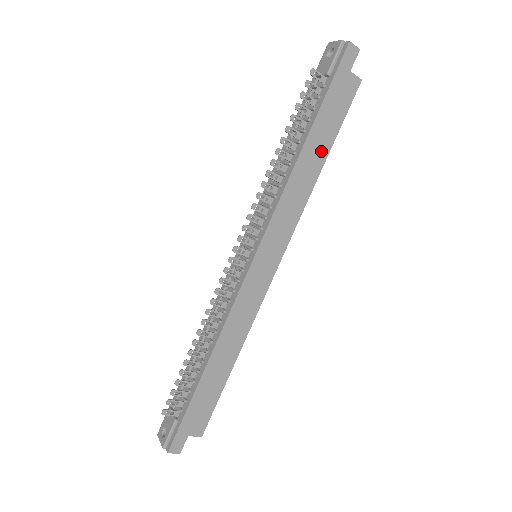
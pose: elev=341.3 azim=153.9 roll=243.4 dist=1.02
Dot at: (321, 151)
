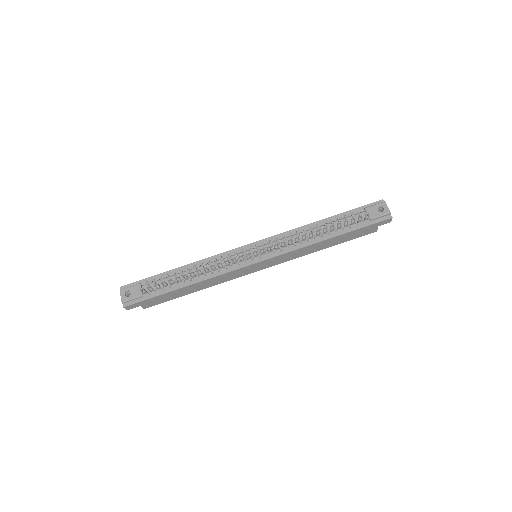
Dot at: (332, 244)
